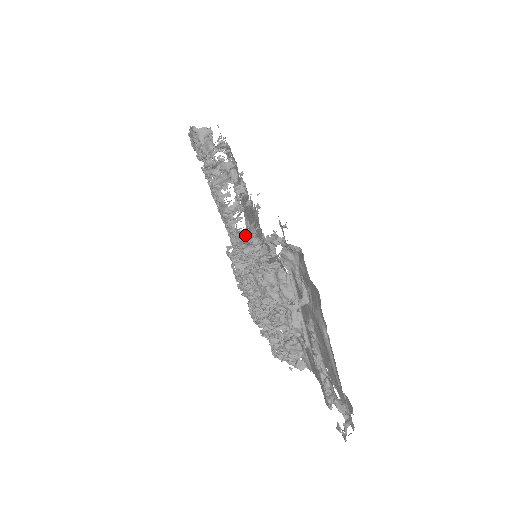
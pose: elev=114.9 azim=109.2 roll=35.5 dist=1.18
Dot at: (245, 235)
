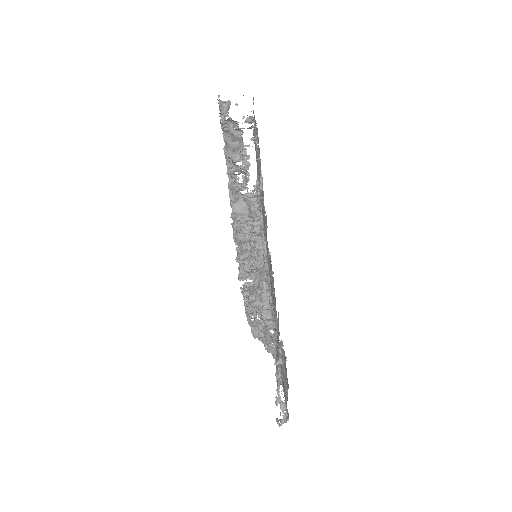
Dot at: occluded
